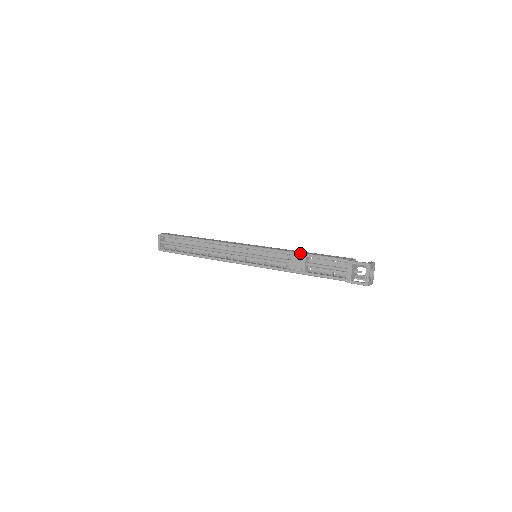
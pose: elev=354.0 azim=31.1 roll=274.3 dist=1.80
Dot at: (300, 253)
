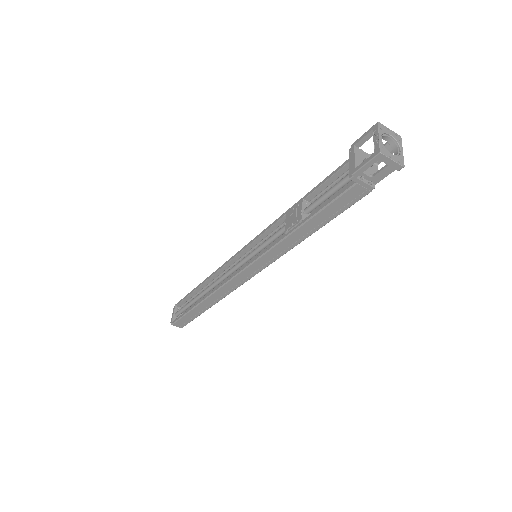
Dot at: (297, 202)
